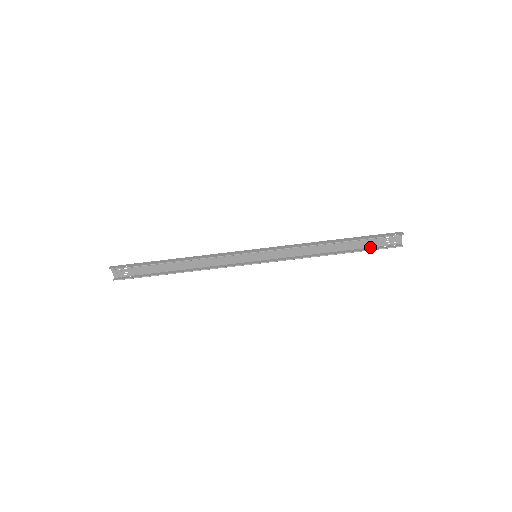
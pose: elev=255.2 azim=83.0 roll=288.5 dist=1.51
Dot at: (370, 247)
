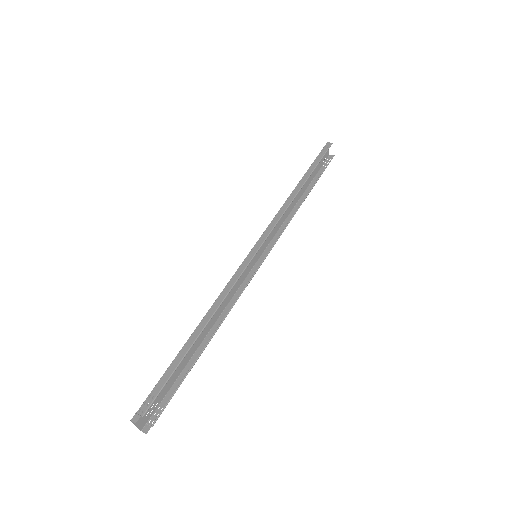
Dot at: (316, 174)
